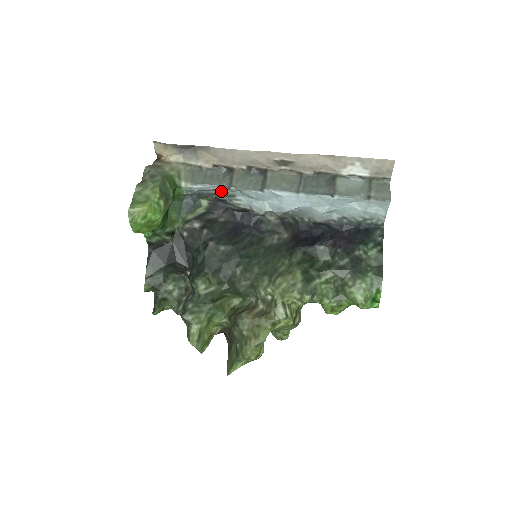
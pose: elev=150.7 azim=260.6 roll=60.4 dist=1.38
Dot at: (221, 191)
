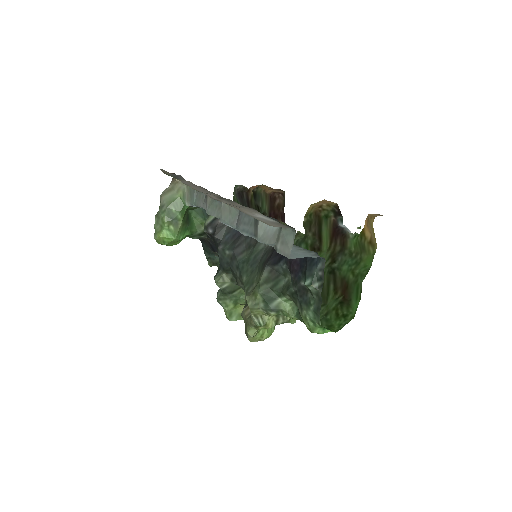
Dot at: occluded
